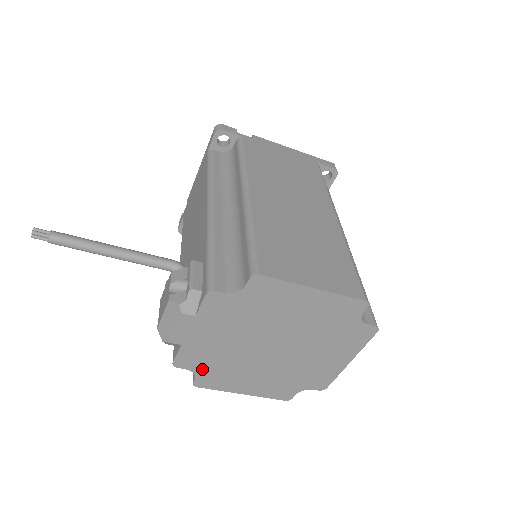
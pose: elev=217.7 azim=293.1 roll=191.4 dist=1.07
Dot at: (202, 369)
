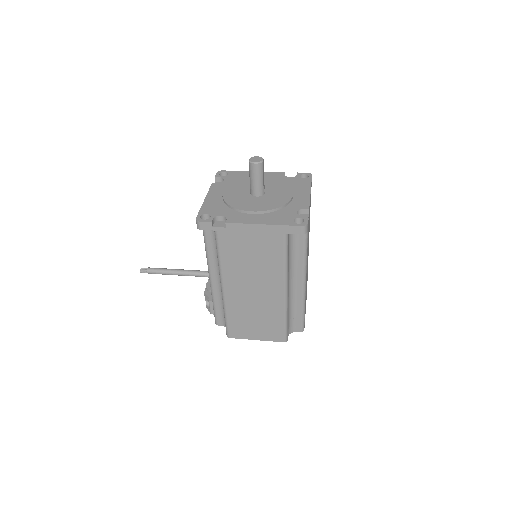
Dot at: occluded
